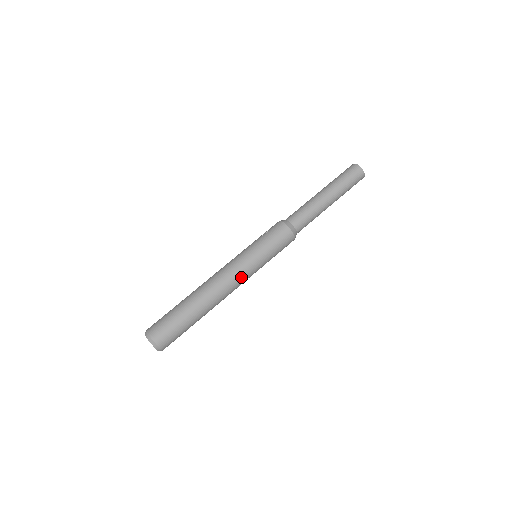
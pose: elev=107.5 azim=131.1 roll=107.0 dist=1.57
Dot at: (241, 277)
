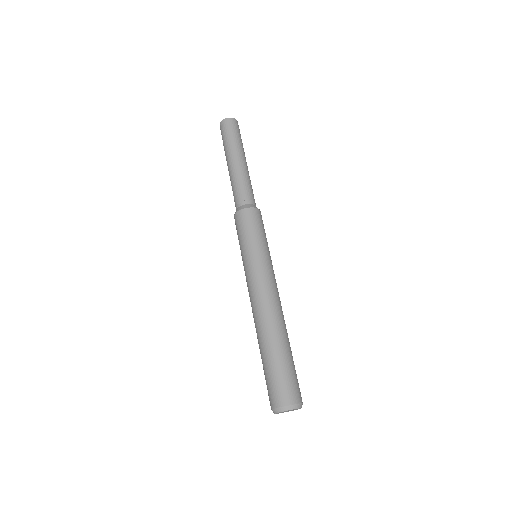
Dot at: (262, 280)
